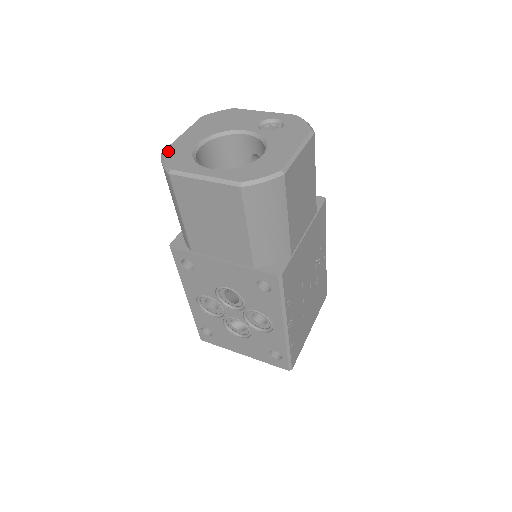
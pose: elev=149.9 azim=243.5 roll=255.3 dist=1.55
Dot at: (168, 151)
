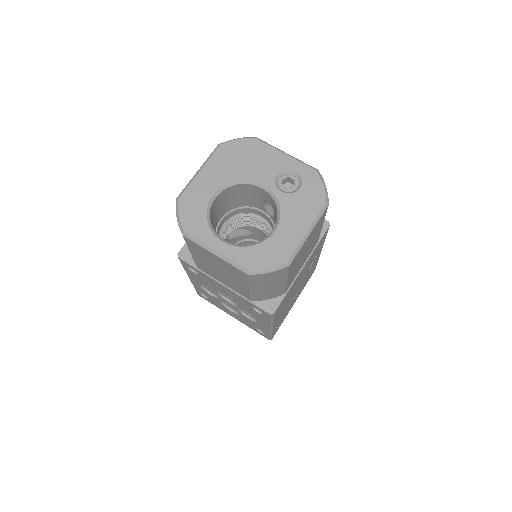
Dot at: (183, 200)
